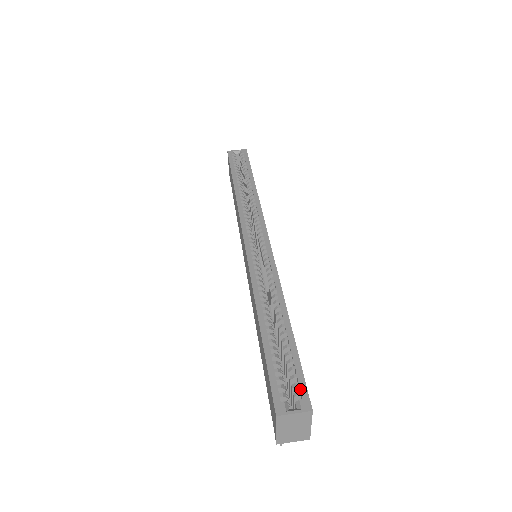
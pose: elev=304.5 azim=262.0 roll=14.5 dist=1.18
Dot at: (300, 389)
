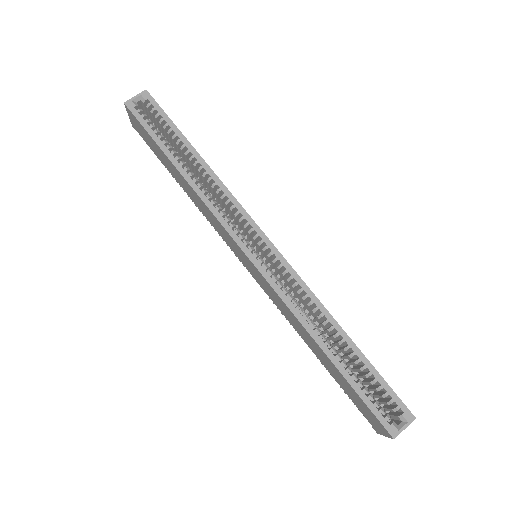
Dot at: (397, 405)
